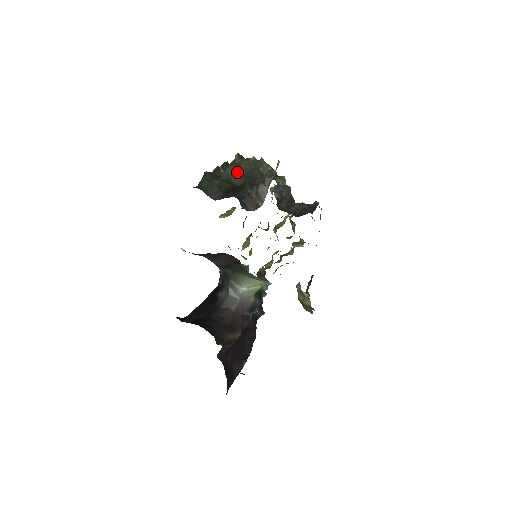
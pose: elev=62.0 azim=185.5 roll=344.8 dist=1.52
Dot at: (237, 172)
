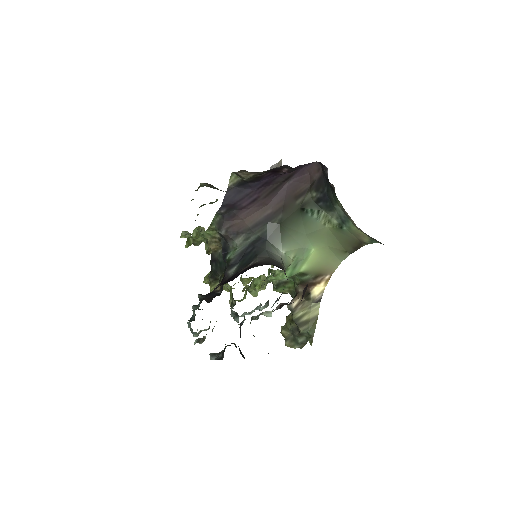
Dot at: occluded
